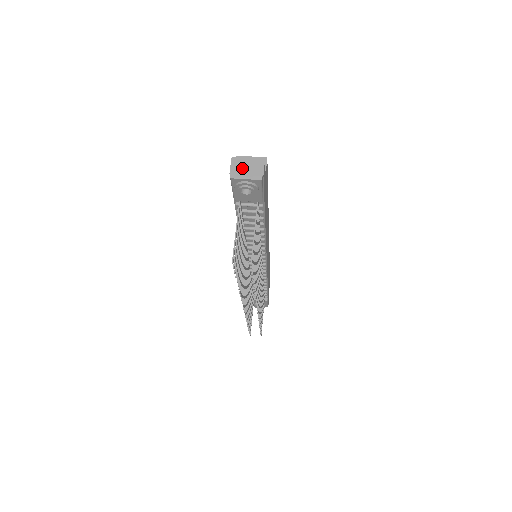
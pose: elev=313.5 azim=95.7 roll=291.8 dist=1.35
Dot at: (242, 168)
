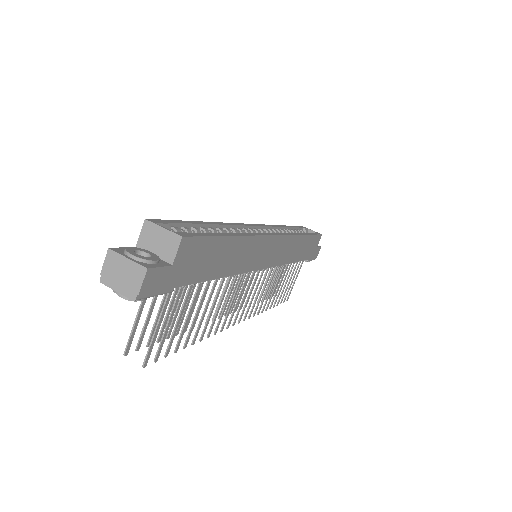
Dot at: (116, 272)
